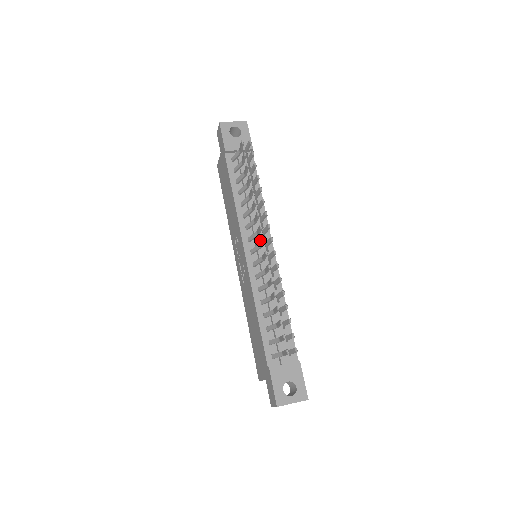
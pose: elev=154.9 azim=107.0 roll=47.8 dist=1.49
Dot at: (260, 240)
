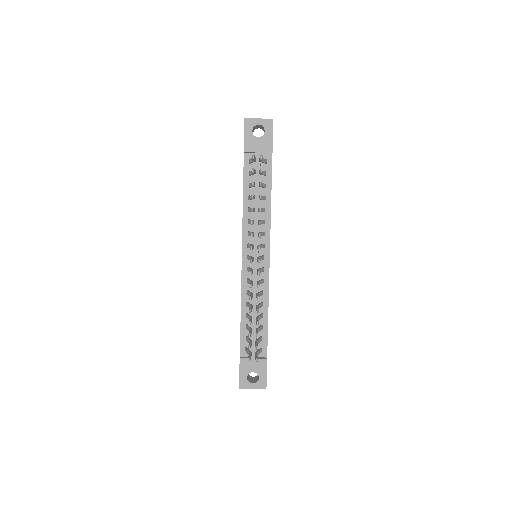
Dot at: occluded
